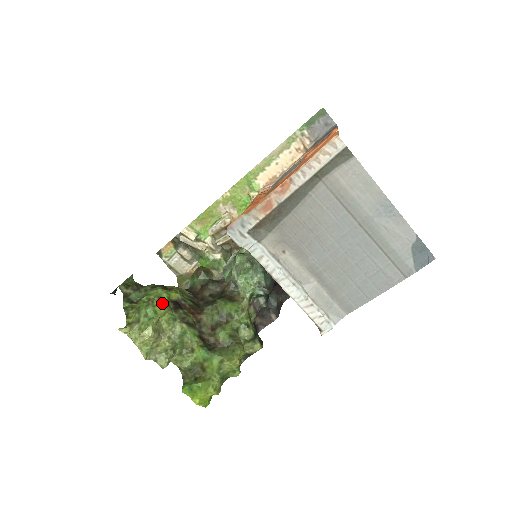
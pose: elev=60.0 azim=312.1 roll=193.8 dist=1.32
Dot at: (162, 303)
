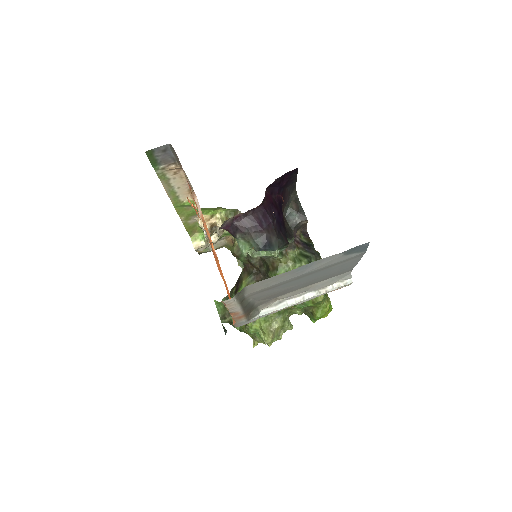
Dot at: occluded
